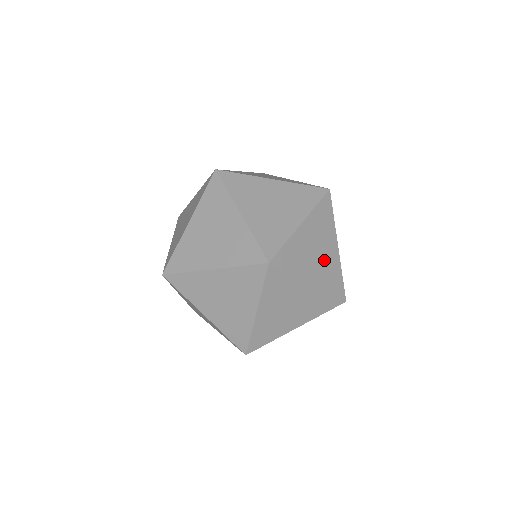
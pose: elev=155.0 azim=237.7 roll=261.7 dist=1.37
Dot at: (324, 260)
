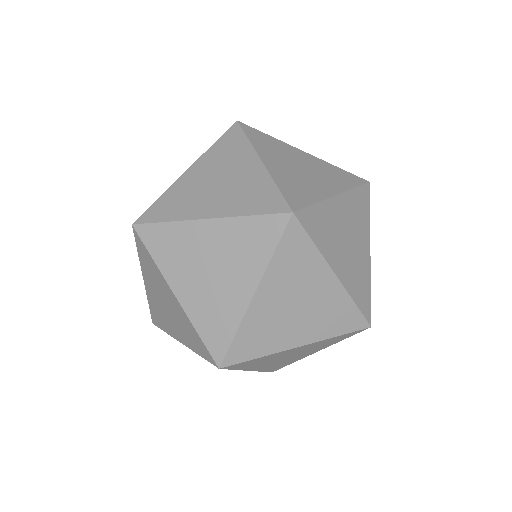
Dot at: (302, 177)
